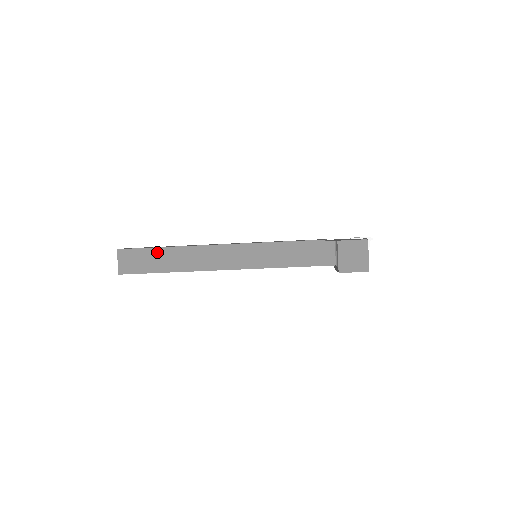
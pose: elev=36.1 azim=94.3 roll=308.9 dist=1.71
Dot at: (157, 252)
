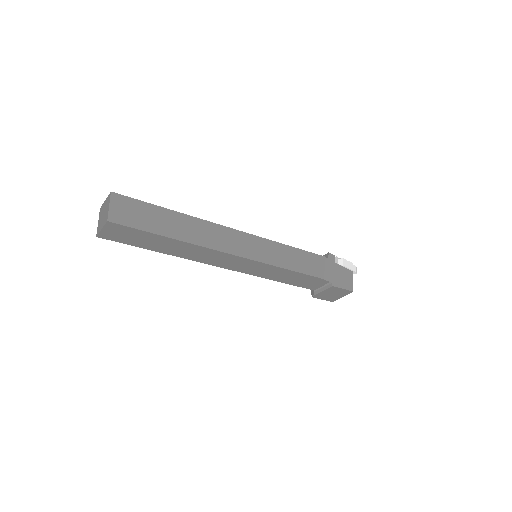
Dot at: (158, 238)
